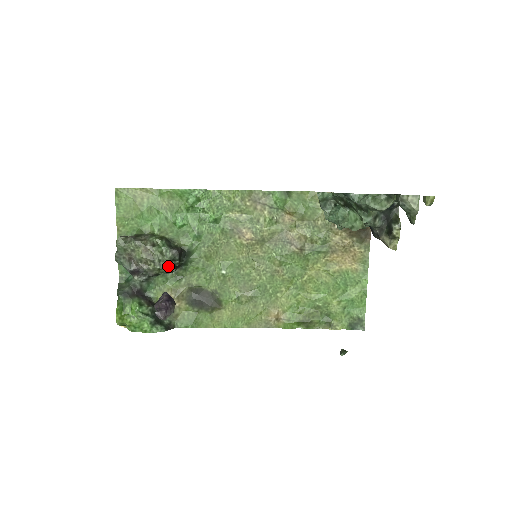
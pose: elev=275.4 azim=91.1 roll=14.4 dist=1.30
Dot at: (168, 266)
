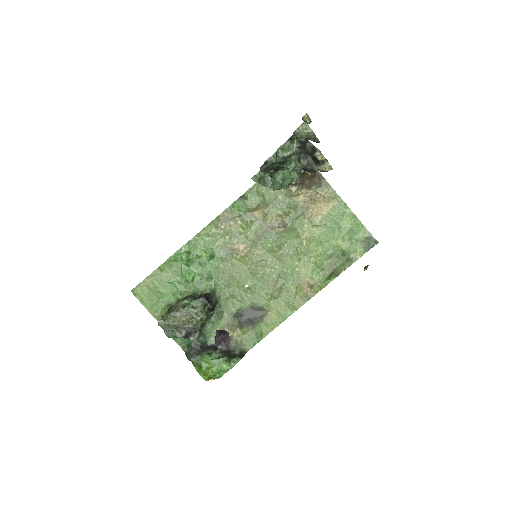
Dot at: (205, 312)
